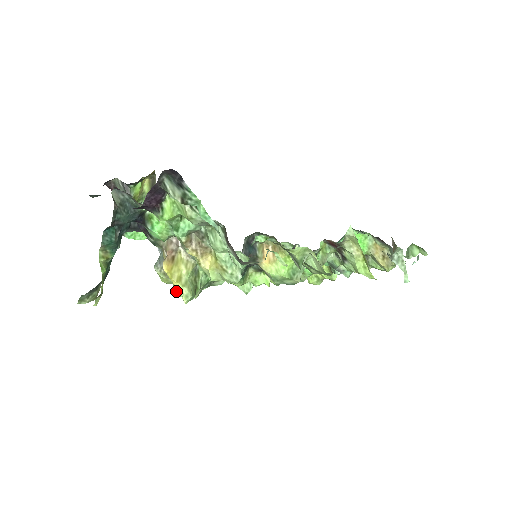
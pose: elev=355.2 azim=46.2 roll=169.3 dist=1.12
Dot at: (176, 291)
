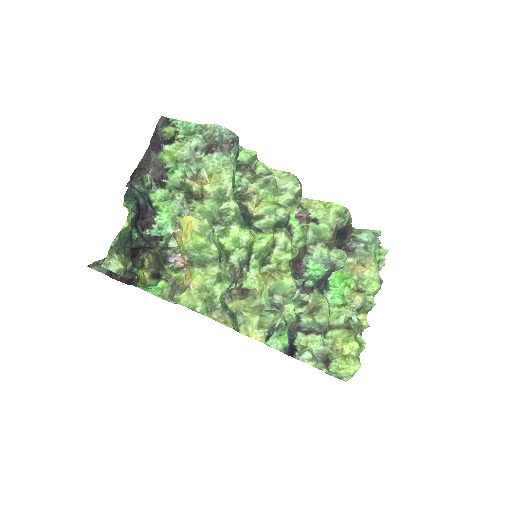
Dot at: (196, 236)
